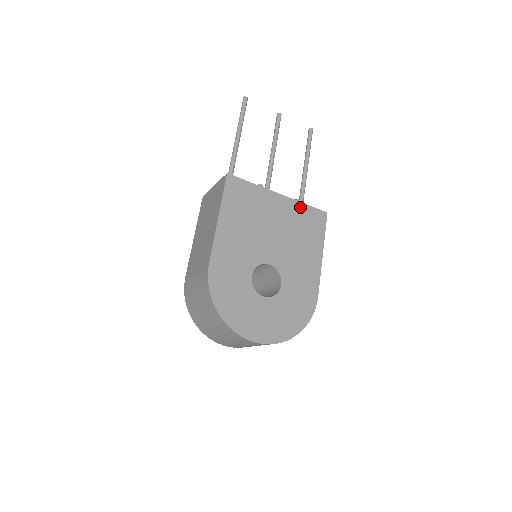
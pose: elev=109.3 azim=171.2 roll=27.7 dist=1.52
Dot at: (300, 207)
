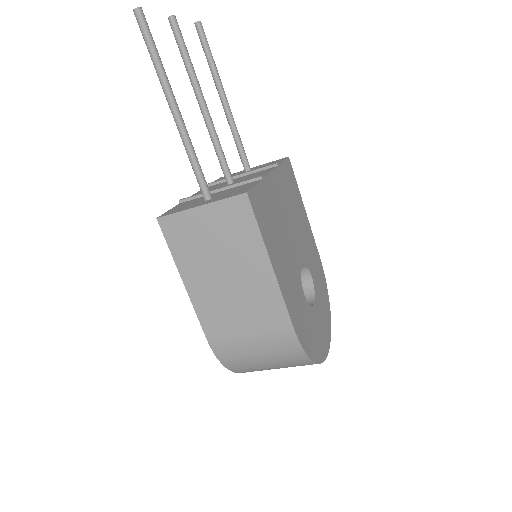
Dot at: (282, 172)
